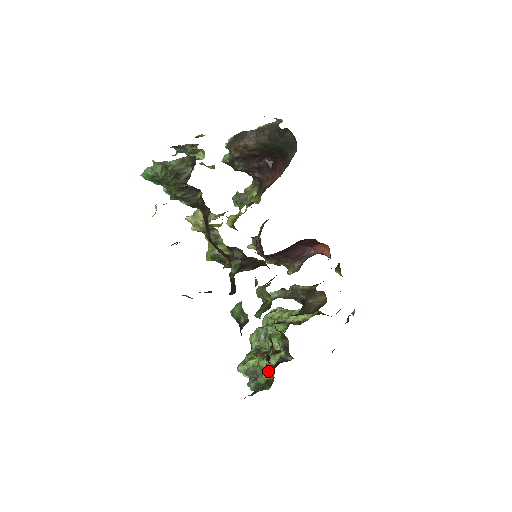
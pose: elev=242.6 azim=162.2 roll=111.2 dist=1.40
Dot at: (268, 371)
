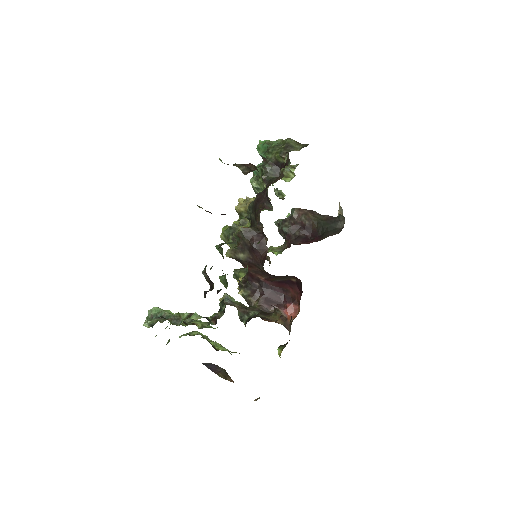
Dot at: (187, 314)
